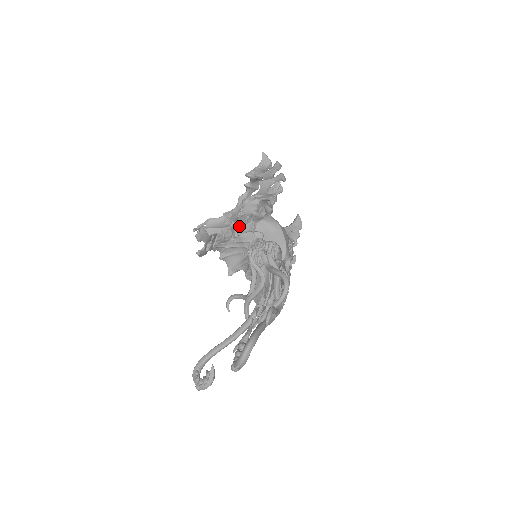
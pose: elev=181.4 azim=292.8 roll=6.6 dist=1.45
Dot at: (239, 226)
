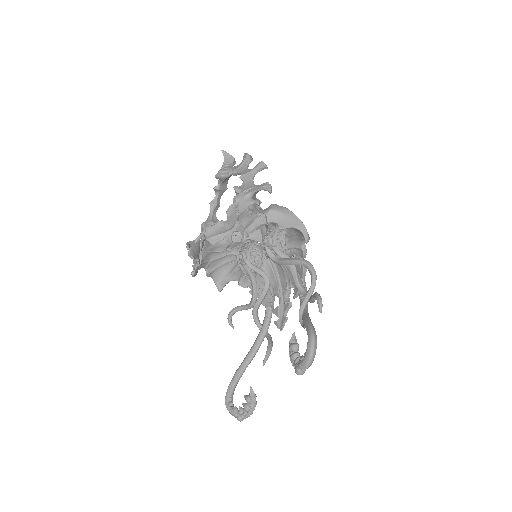
Dot at: (247, 224)
